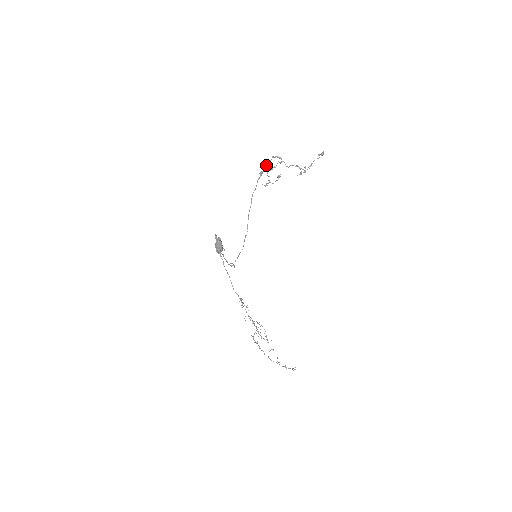
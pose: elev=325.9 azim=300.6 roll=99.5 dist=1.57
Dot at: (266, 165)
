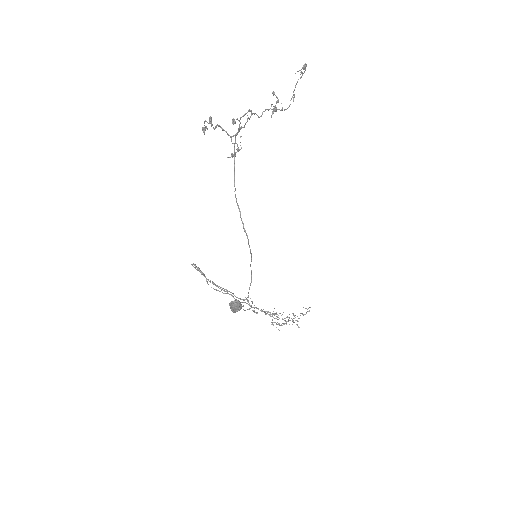
Dot at: (235, 137)
